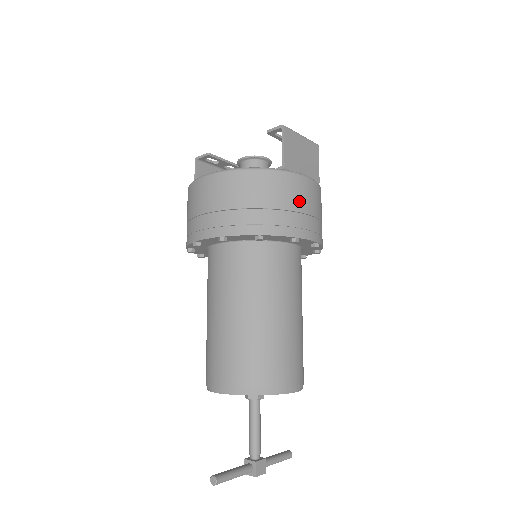
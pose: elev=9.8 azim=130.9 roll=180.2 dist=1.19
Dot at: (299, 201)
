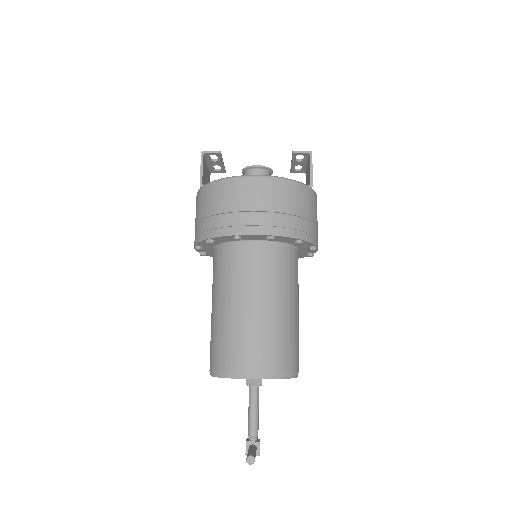
Dot at: occluded
